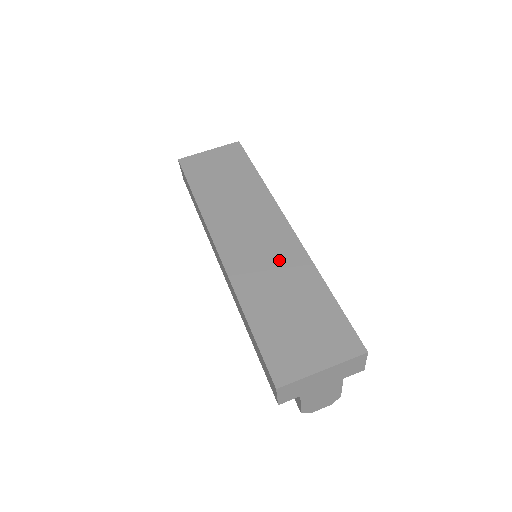
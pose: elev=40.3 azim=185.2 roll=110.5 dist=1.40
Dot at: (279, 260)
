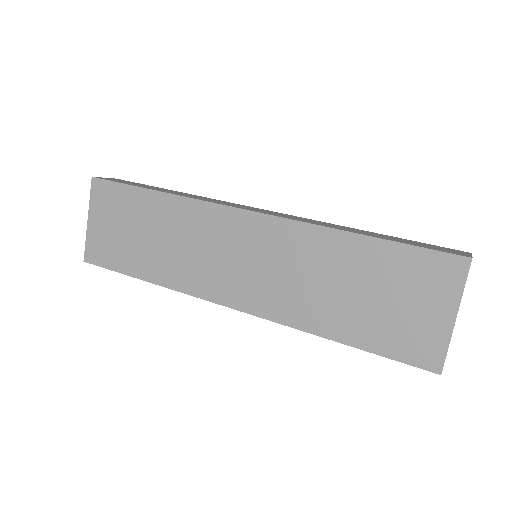
Dot at: (289, 258)
